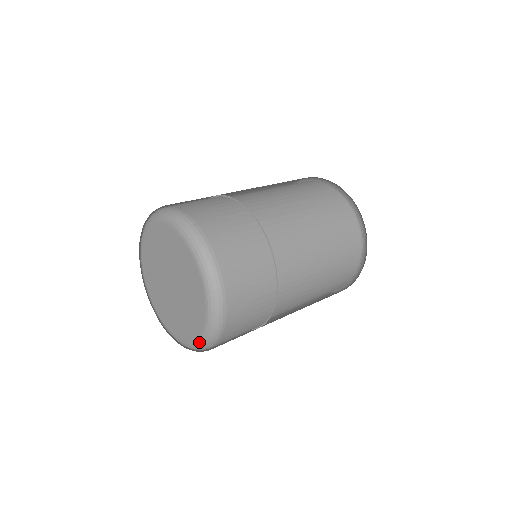
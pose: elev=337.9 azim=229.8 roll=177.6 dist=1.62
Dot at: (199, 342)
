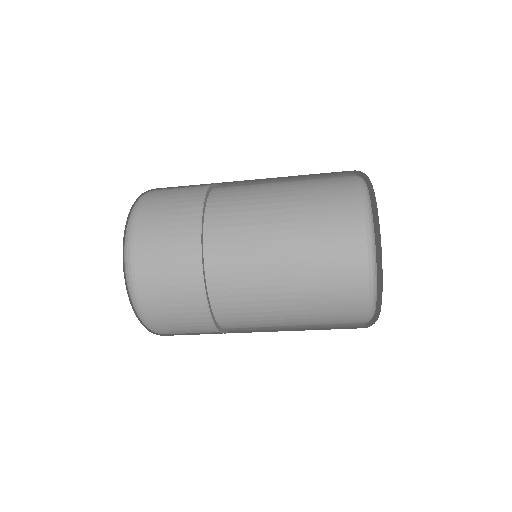
Dot at: occluded
